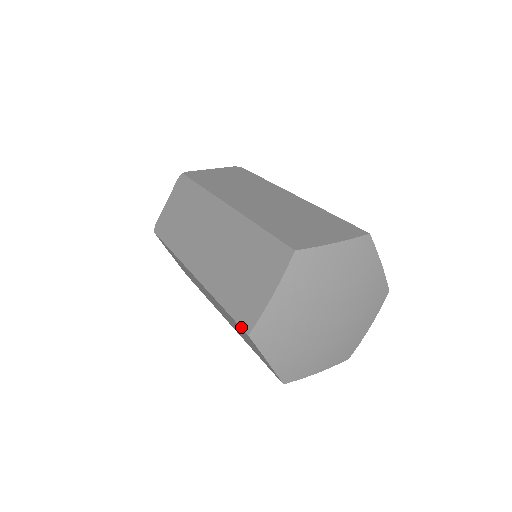
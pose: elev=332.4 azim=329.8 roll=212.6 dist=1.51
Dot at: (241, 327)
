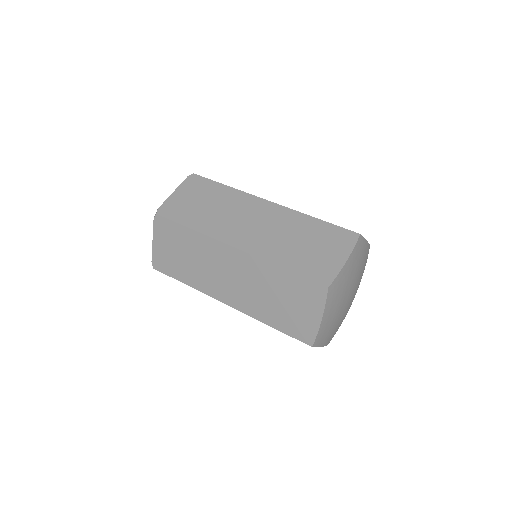
Dot at: (318, 282)
